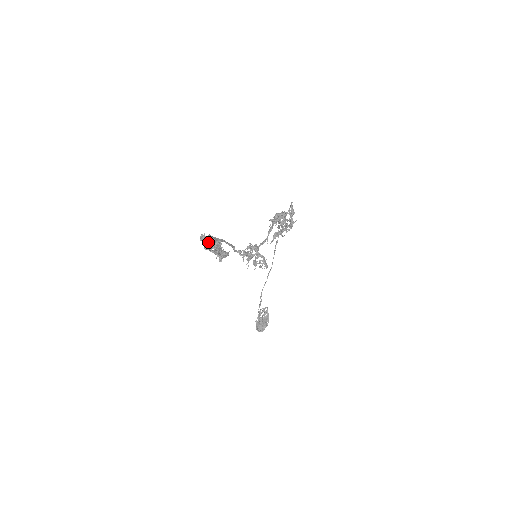
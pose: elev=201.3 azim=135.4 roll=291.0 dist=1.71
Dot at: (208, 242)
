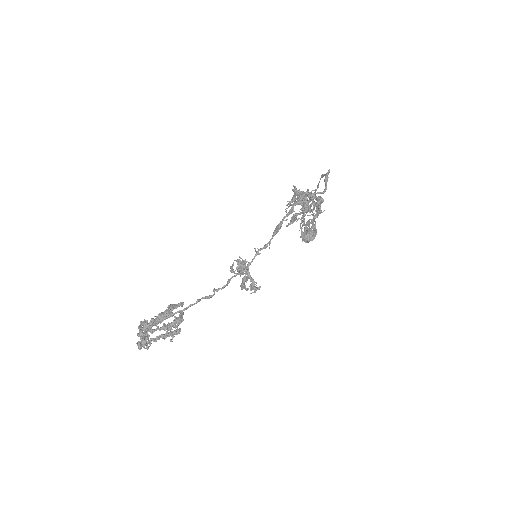
Dot at: (140, 349)
